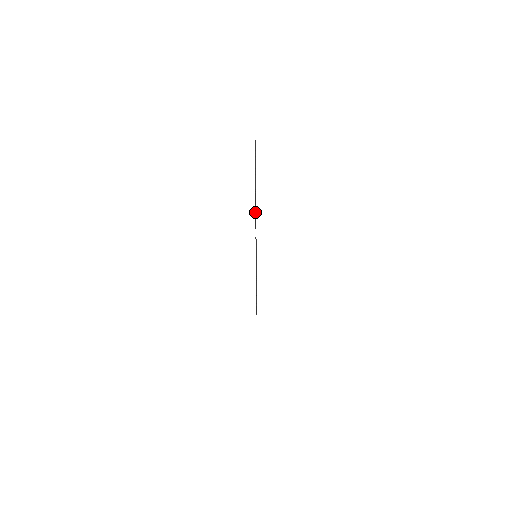
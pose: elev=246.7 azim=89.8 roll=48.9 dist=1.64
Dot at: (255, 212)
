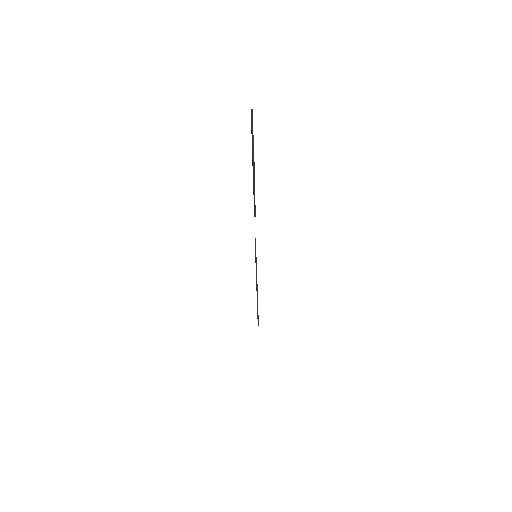
Dot at: (254, 193)
